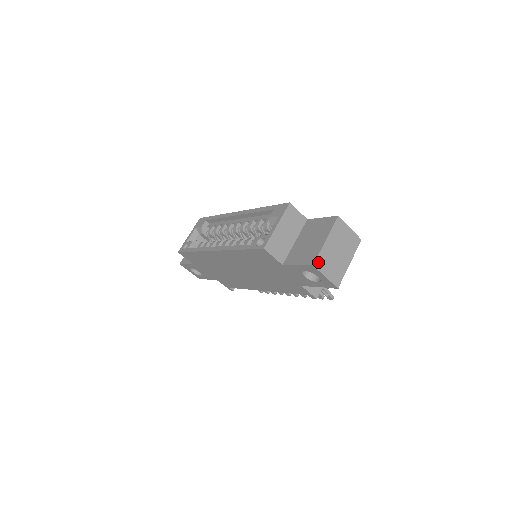
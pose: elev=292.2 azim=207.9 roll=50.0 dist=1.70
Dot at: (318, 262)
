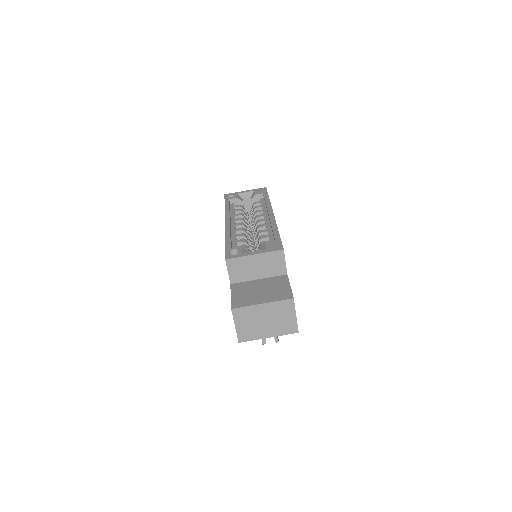
Dot at: (239, 311)
